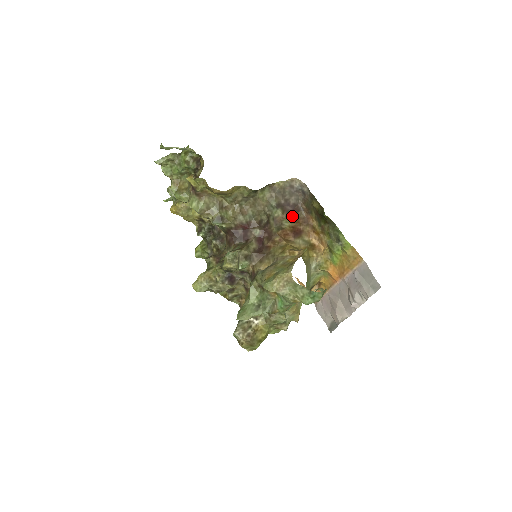
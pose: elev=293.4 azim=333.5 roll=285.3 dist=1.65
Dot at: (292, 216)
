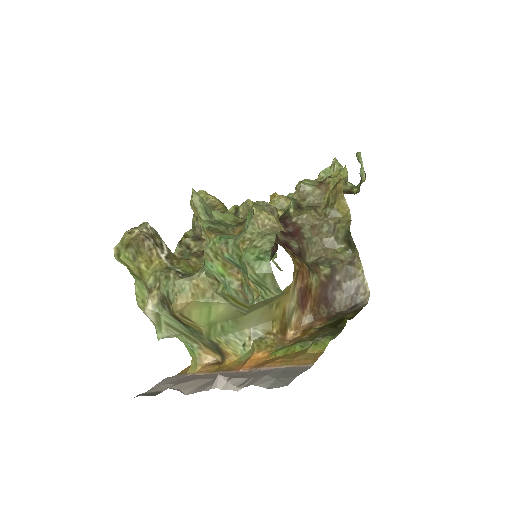
Dot at: (321, 293)
